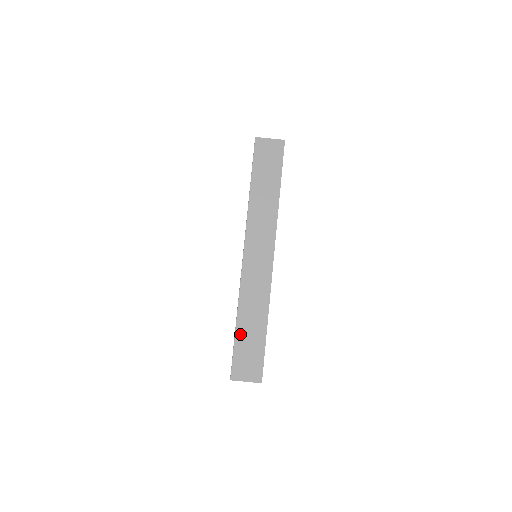
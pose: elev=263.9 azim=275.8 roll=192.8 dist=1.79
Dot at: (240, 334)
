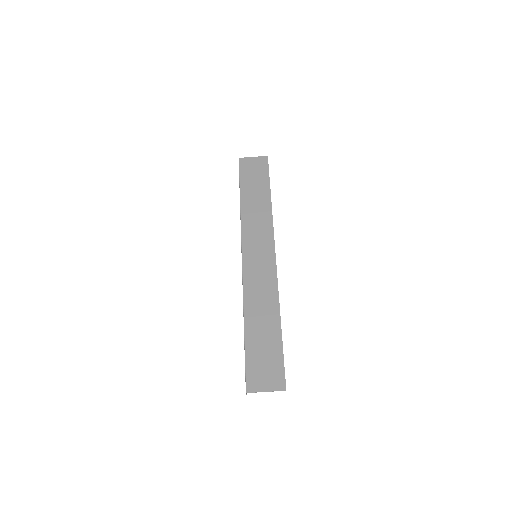
Dot at: (250, 337)
